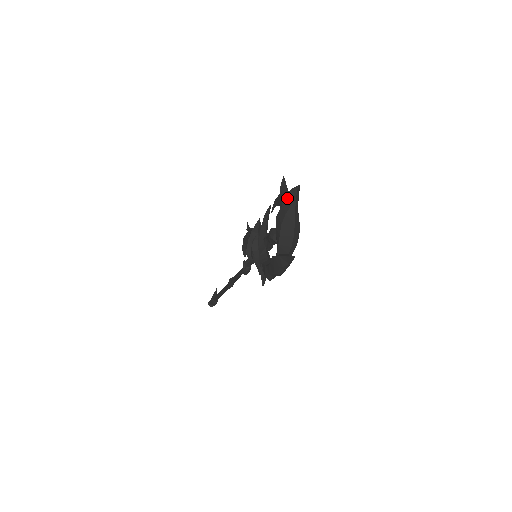
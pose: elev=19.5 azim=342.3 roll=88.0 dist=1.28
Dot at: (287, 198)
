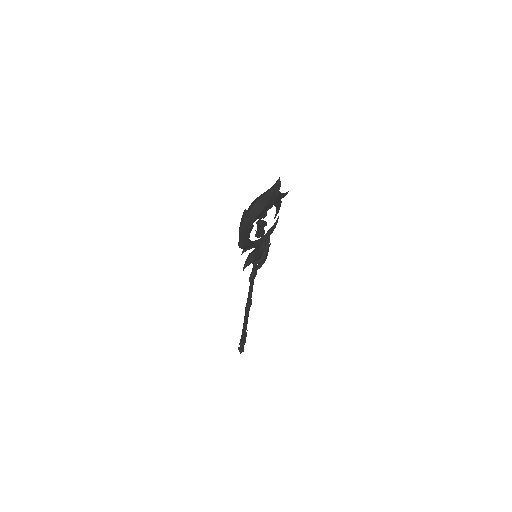
Dot at: occluded
